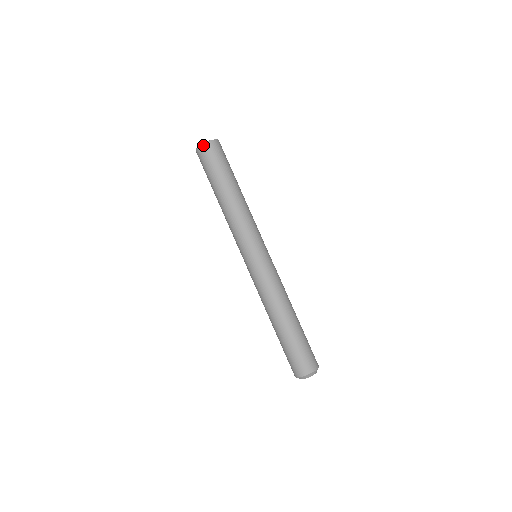
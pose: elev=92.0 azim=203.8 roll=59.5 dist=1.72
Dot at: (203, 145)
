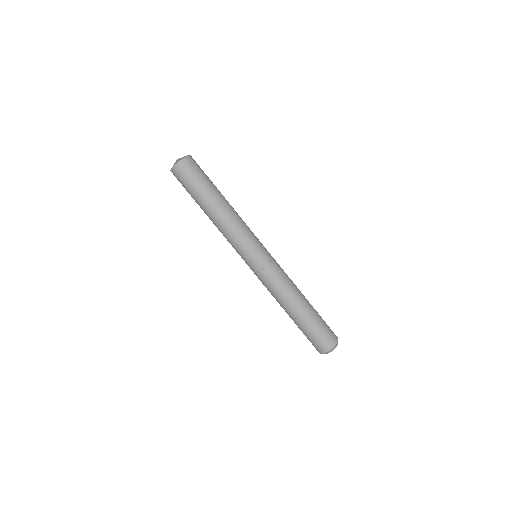
Dot at: (178, 165)
